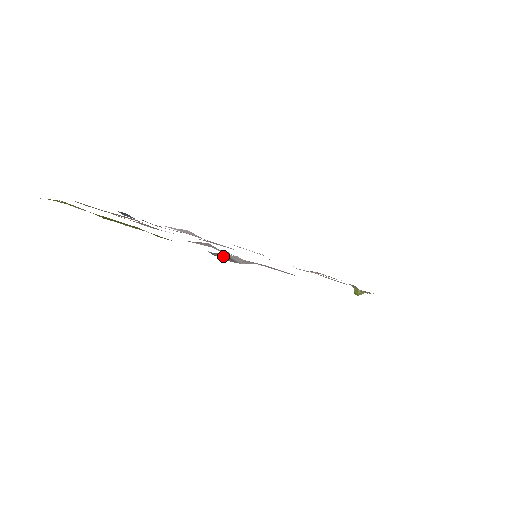
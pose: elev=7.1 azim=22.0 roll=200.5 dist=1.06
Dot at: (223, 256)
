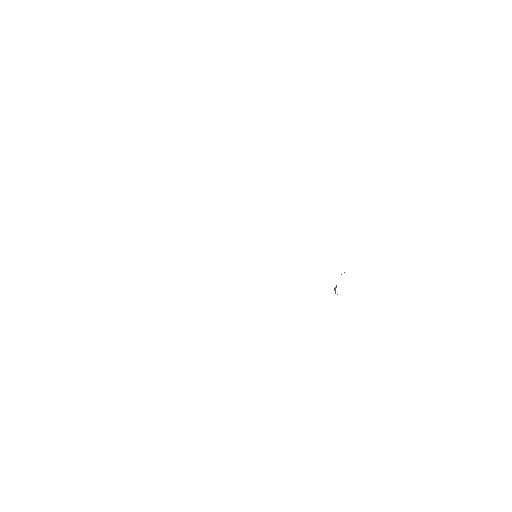
Dot at: occluded
